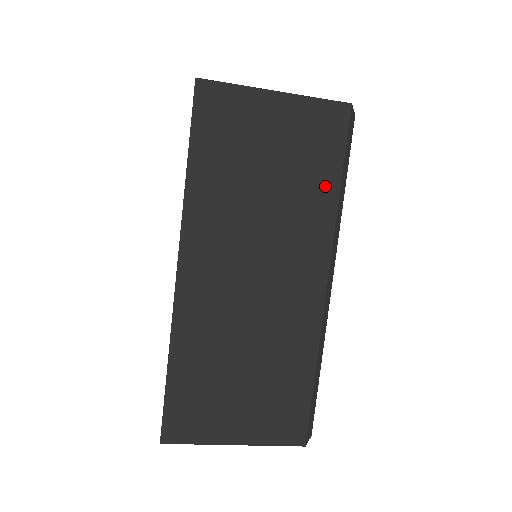
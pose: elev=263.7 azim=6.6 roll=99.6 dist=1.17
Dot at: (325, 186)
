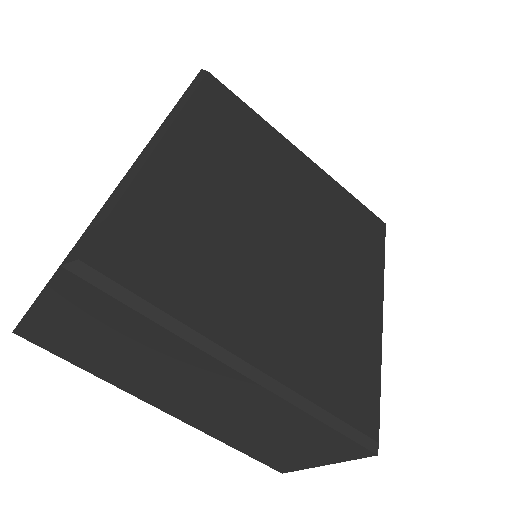
Dot at: (143, 327)
